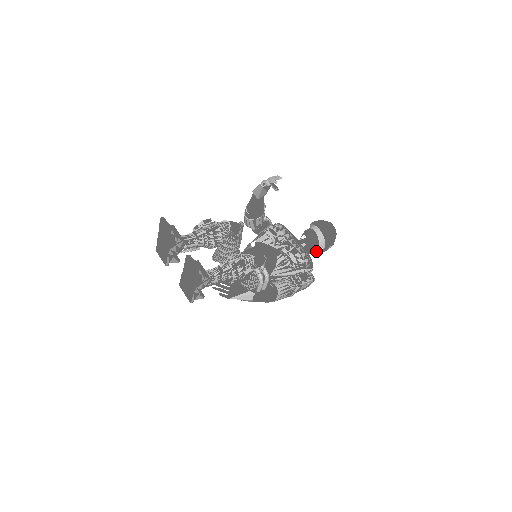
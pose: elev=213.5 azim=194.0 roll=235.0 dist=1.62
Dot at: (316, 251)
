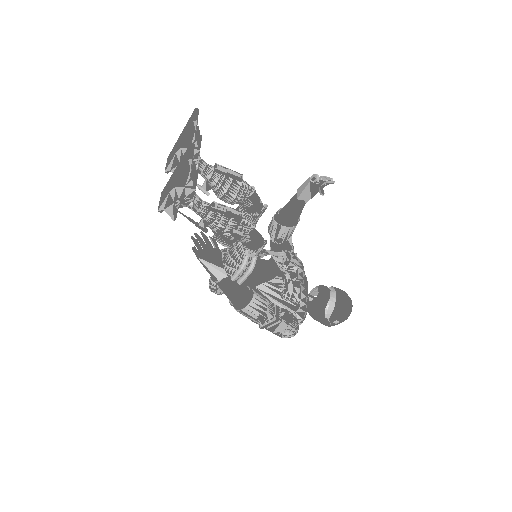
Dot at: (318, 316)
